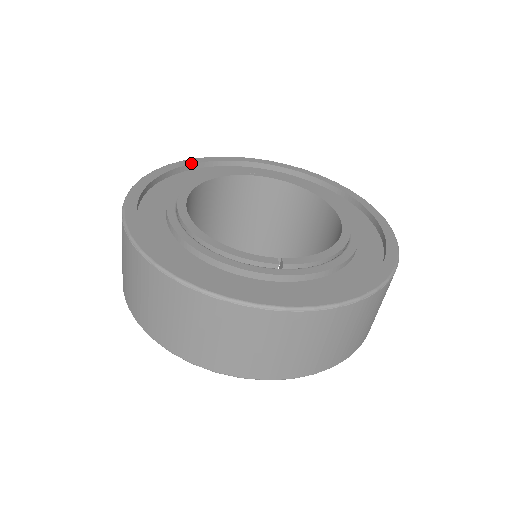
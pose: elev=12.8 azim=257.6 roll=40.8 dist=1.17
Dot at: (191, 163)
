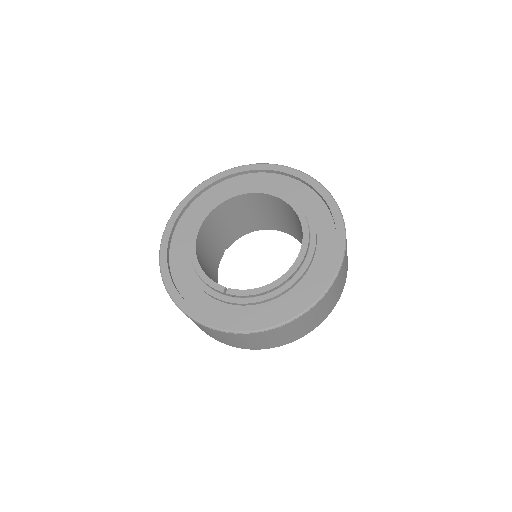
Dot at: (233, 173)
